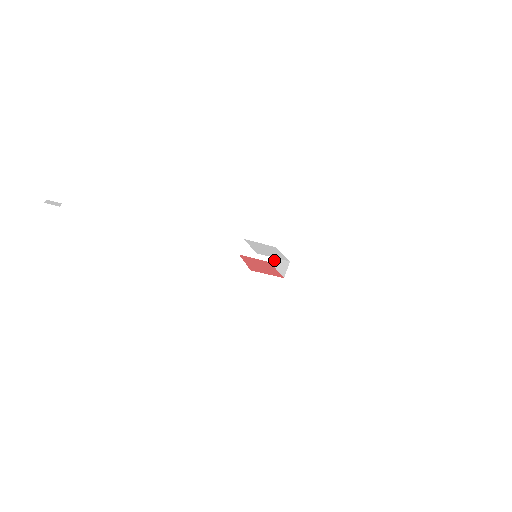
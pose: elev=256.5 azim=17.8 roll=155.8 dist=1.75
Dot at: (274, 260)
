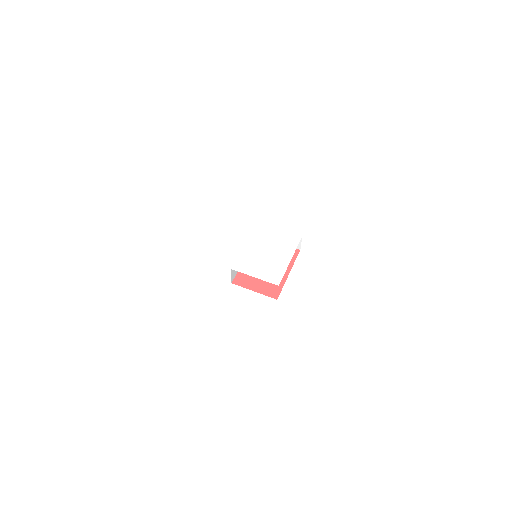
Dot at: occluded
